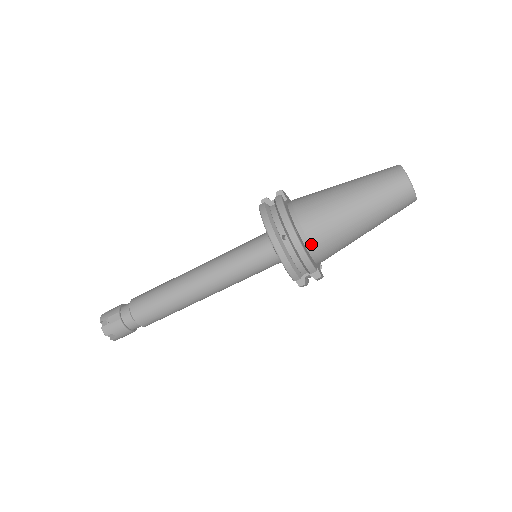
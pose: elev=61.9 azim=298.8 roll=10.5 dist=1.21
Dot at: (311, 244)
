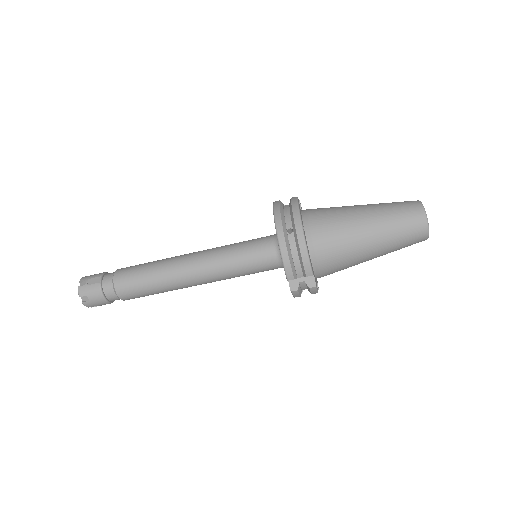
Dot at: (314, 247)
